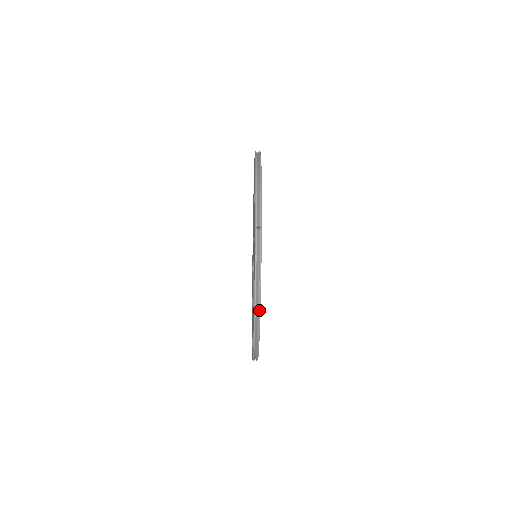
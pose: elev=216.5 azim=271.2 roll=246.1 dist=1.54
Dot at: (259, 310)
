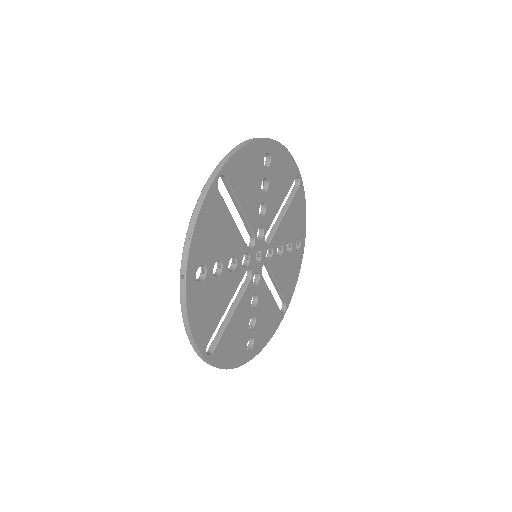
Dot at: (280, 322)
